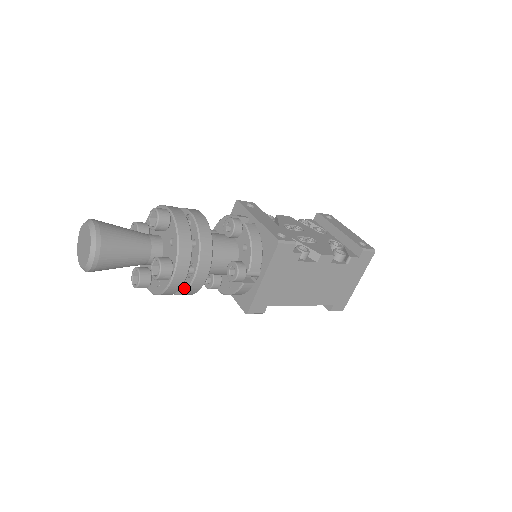
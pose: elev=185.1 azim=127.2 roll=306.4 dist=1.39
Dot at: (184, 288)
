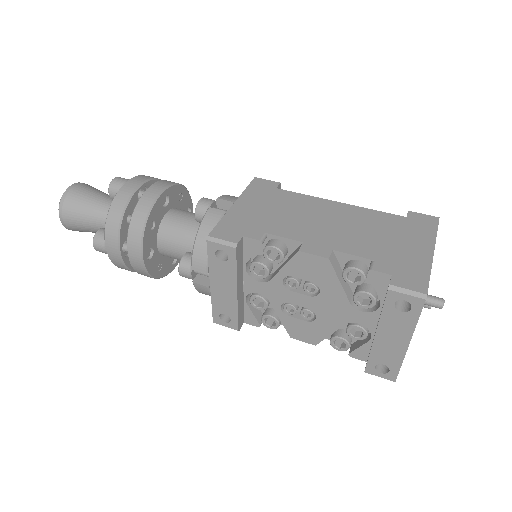
Dot at: occluded
